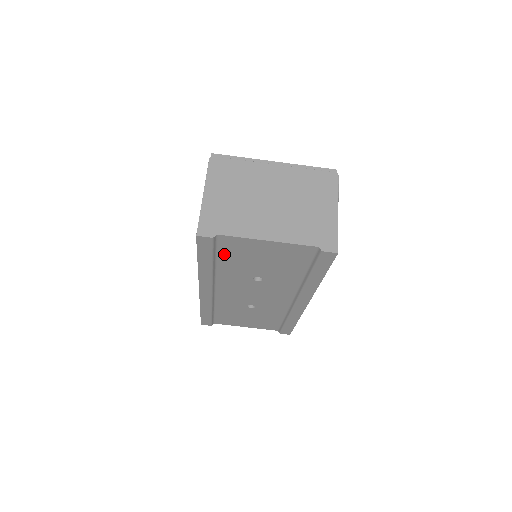
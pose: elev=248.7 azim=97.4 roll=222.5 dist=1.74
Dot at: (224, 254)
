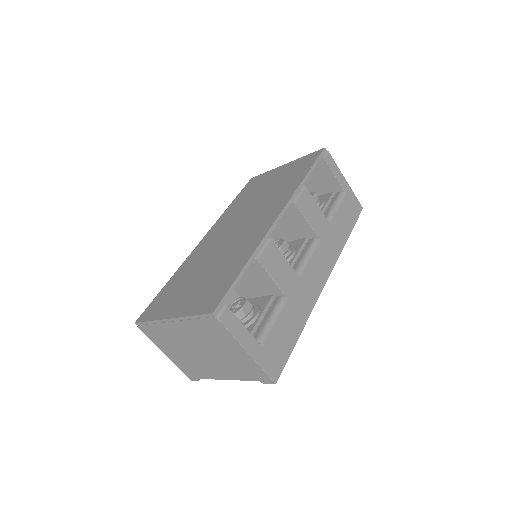
Dot at: occluded
